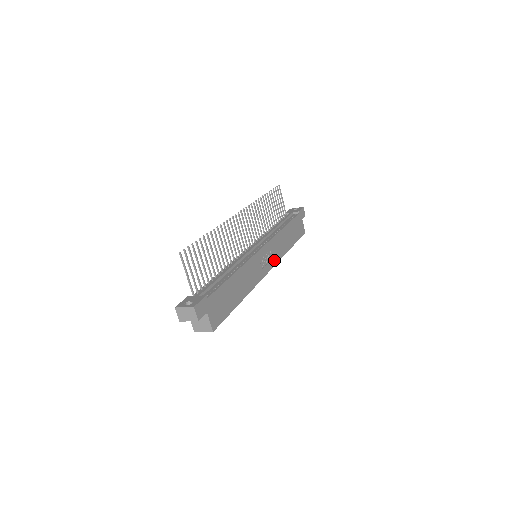
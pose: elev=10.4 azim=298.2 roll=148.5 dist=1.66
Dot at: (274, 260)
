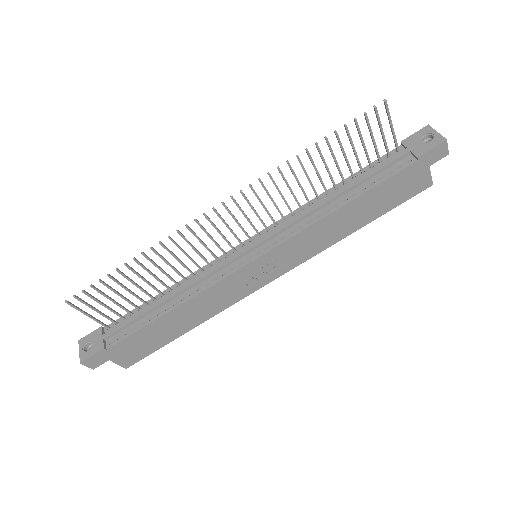
Dot at: (292, 263)
